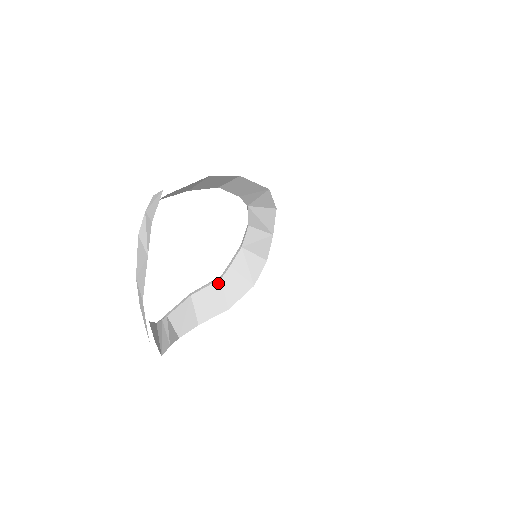
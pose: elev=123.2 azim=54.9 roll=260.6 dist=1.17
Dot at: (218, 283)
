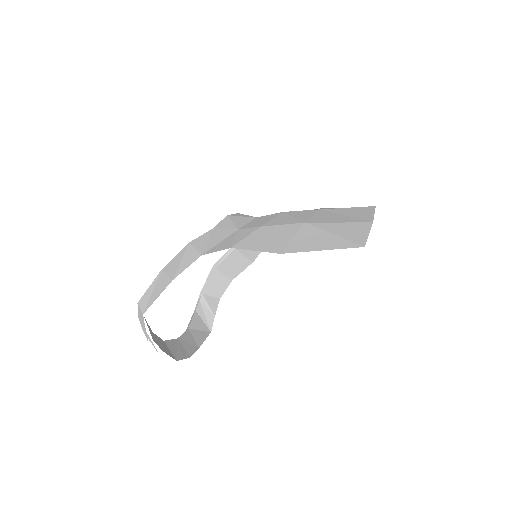
Dot at: (234, 252)
